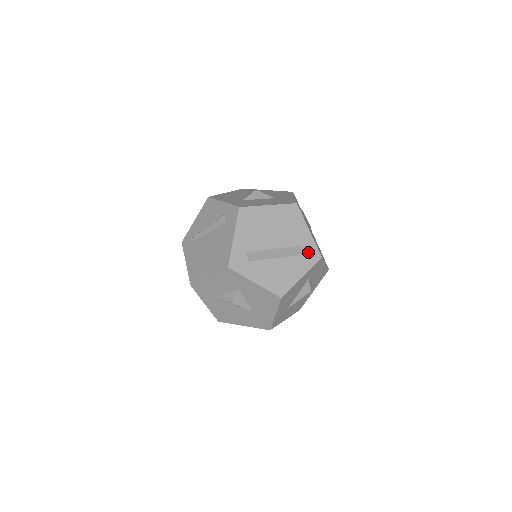
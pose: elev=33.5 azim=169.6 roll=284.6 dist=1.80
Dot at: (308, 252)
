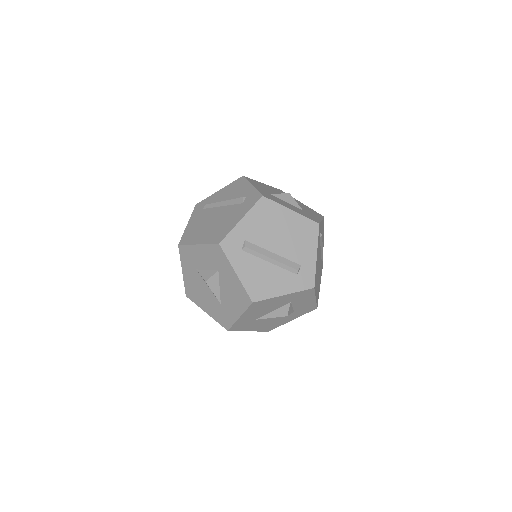
Dot at: (304, 275)
